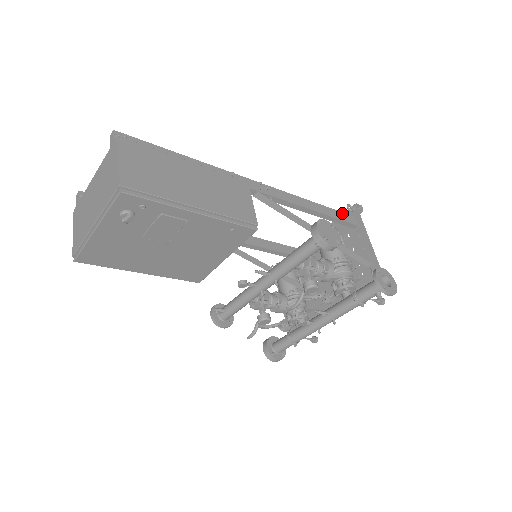
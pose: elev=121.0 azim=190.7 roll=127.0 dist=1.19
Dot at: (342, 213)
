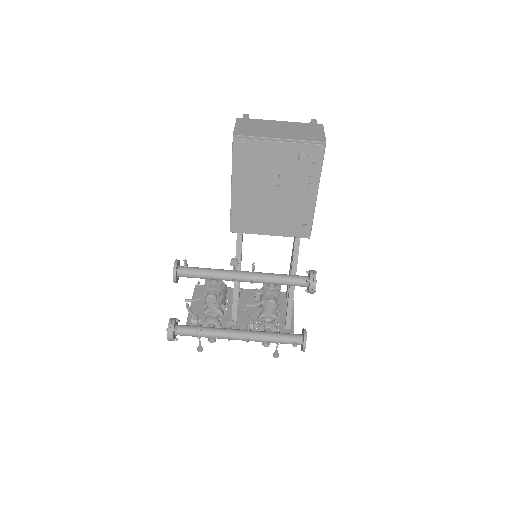
Dot at: occluded
